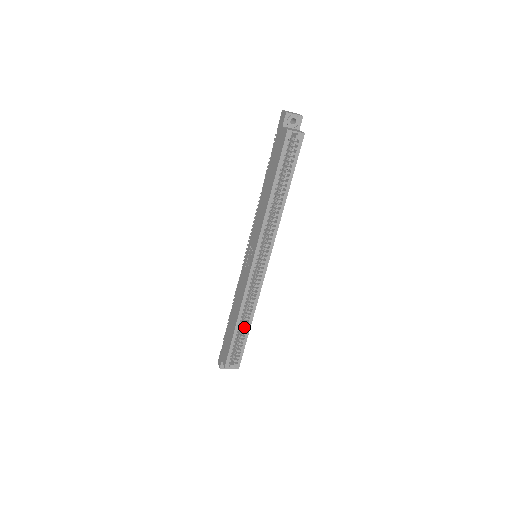
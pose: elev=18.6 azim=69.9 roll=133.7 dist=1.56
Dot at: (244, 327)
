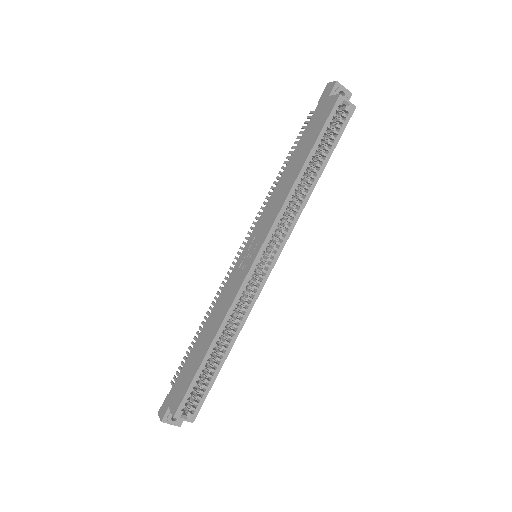
Dot at: (218, 355)
